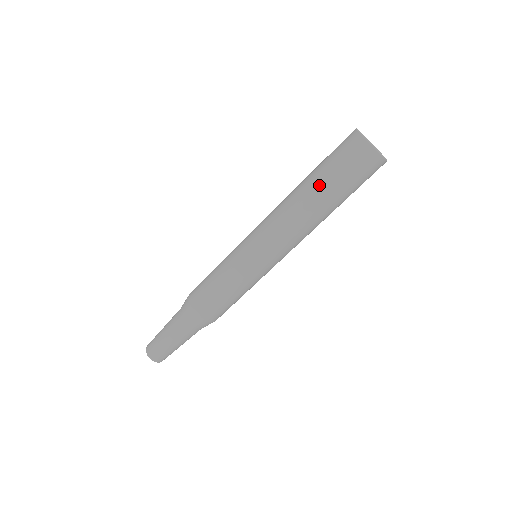
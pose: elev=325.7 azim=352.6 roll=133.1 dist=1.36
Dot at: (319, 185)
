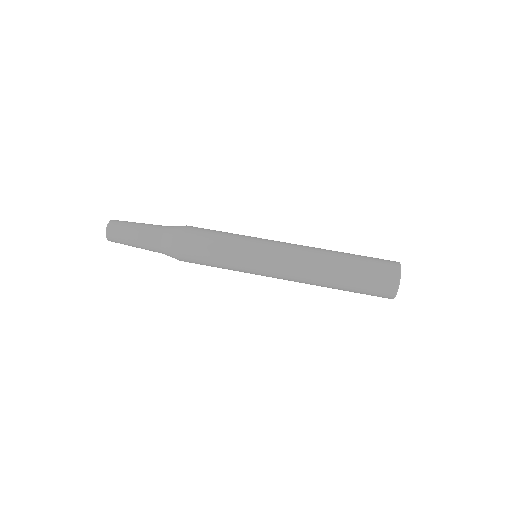
Dot at: (345, 276)
